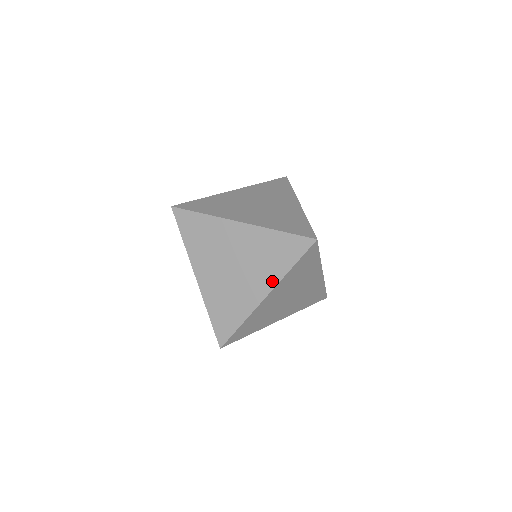
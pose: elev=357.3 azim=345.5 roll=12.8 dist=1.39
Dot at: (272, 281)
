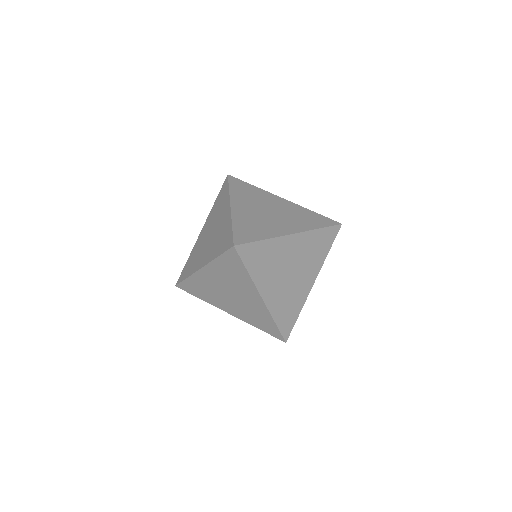
Dot at: (317, 269)
